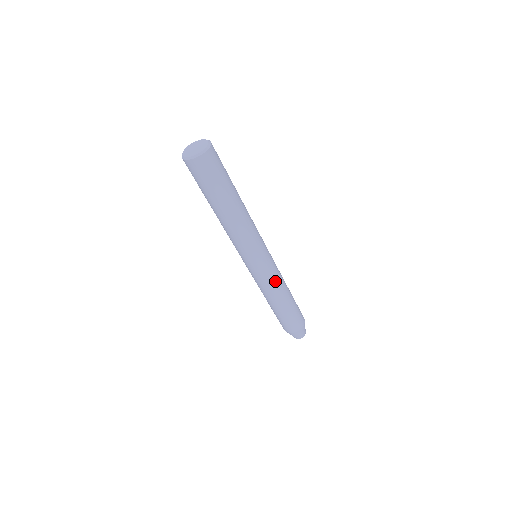
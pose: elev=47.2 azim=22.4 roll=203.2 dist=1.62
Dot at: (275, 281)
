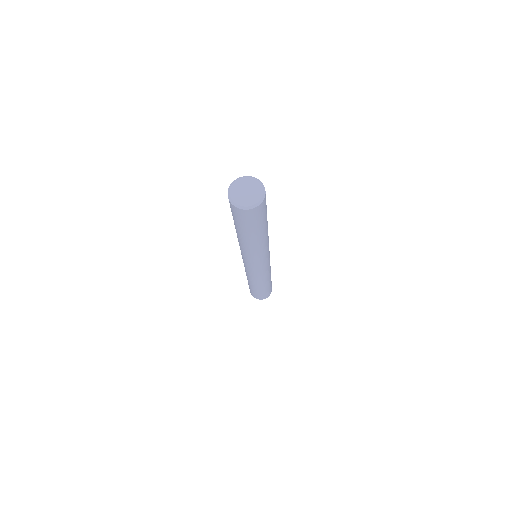
Dot at: (253, 278)
